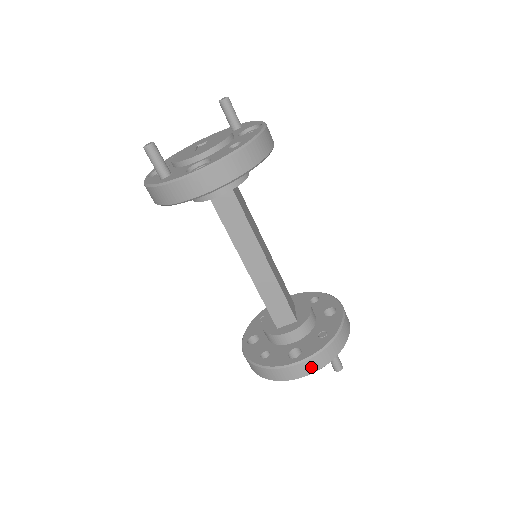
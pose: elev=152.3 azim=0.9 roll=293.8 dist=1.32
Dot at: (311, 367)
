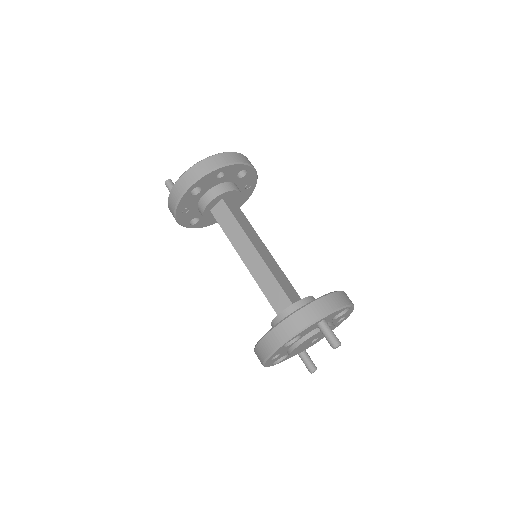
Dot at: (290, 328)
